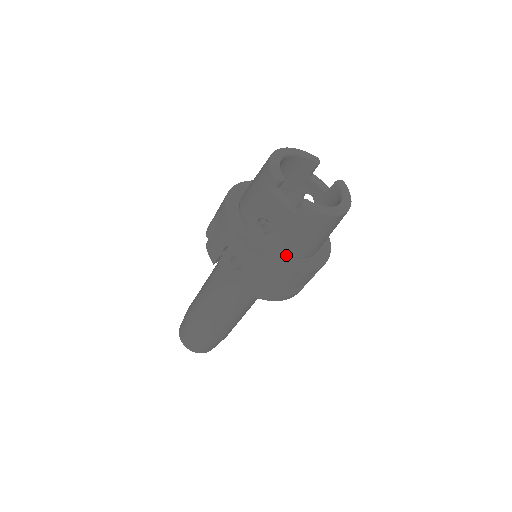
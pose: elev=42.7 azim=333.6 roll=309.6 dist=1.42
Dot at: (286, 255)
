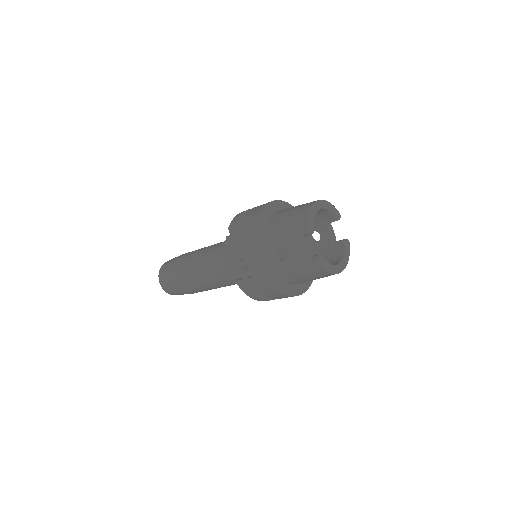
Dot at: (285, 279)
